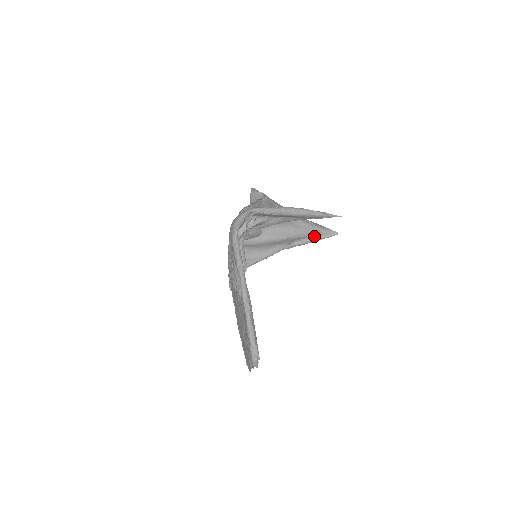
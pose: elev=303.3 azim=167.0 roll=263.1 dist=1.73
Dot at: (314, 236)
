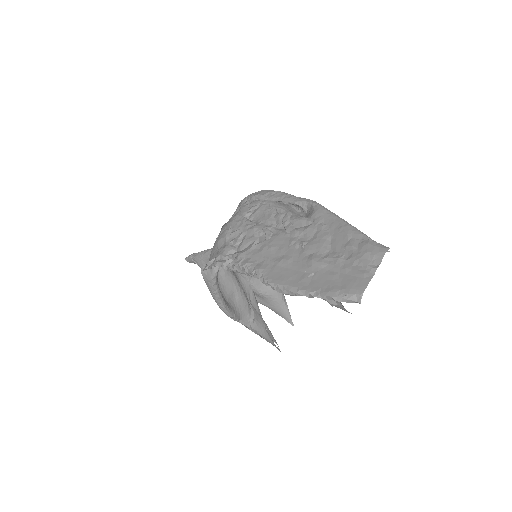
Dot at: (261, 333)
